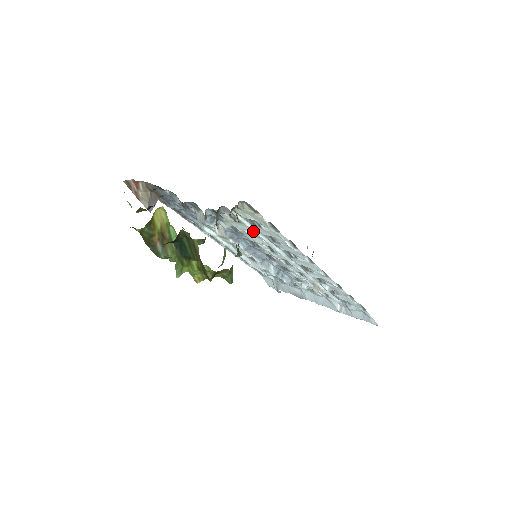
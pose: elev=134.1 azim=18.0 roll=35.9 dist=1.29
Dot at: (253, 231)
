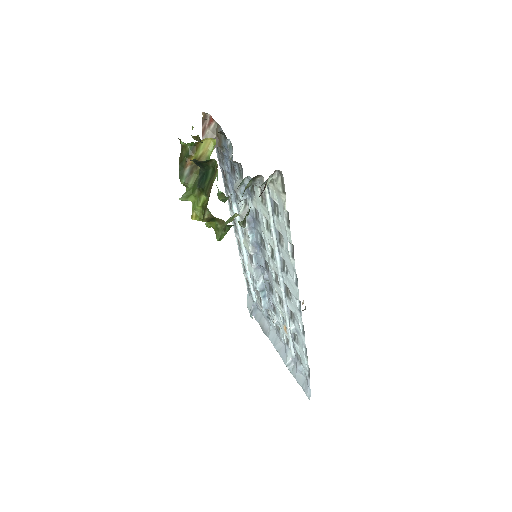
Dot at: (270, 219)
